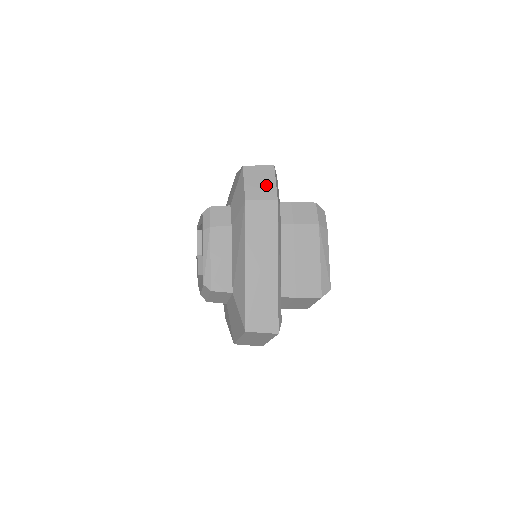
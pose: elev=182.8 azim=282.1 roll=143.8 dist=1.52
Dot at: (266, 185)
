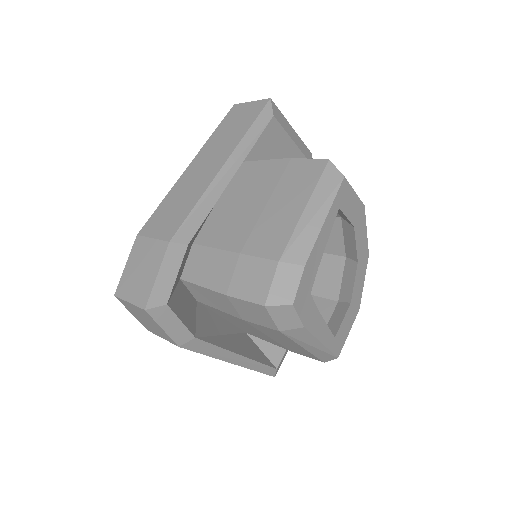
Dot at: (155, 327)
